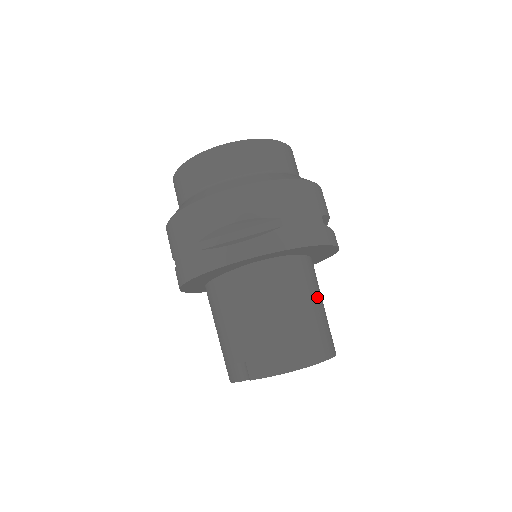
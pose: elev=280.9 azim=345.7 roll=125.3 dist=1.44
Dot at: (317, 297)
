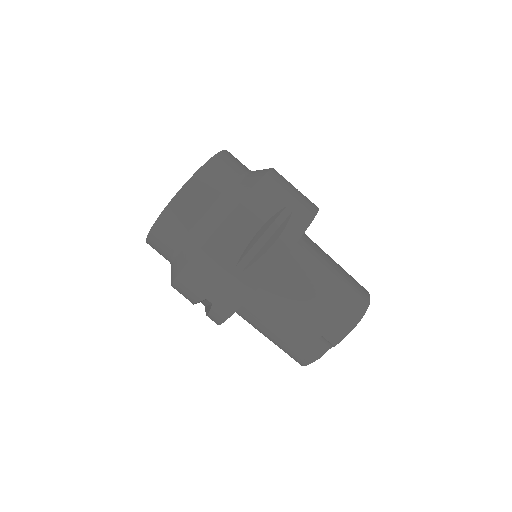
Dot at: occluded
